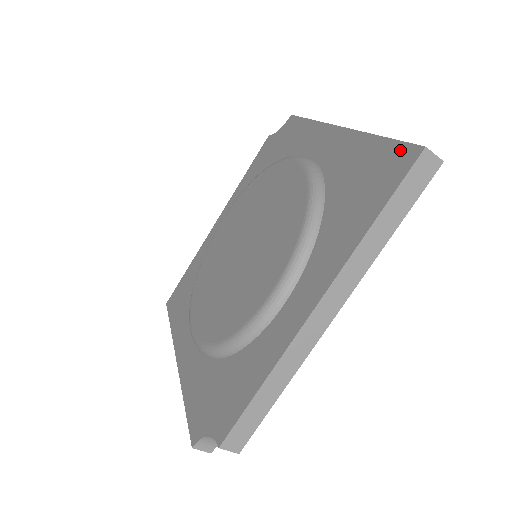
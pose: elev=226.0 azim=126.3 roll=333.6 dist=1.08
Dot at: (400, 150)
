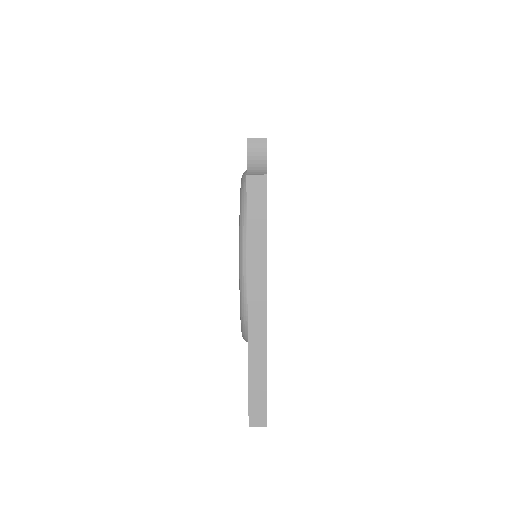
Dot at: (248, 404)
